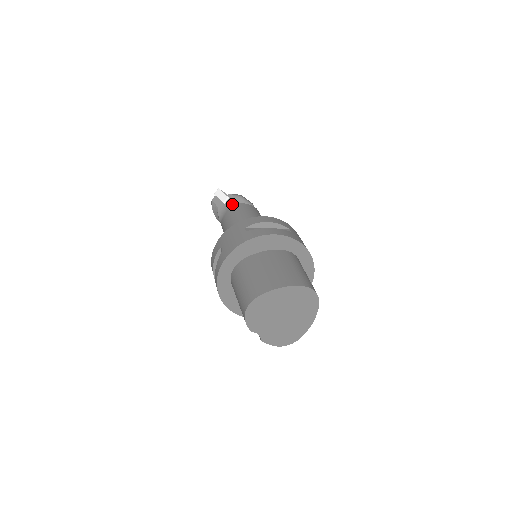
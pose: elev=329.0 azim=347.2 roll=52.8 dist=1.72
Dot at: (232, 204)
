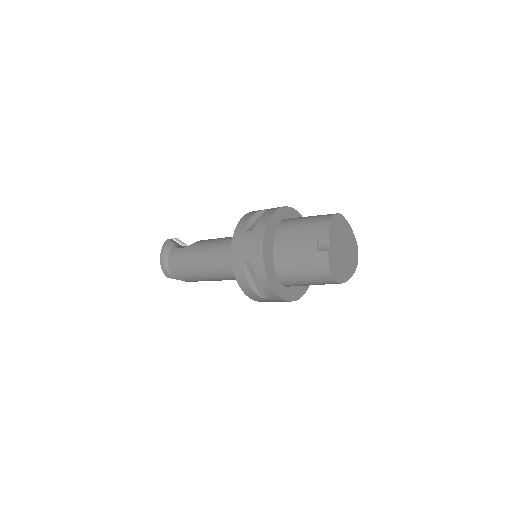
Dot at: occluded
